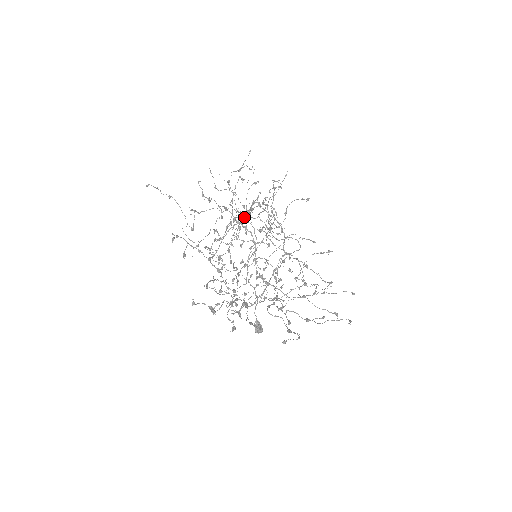
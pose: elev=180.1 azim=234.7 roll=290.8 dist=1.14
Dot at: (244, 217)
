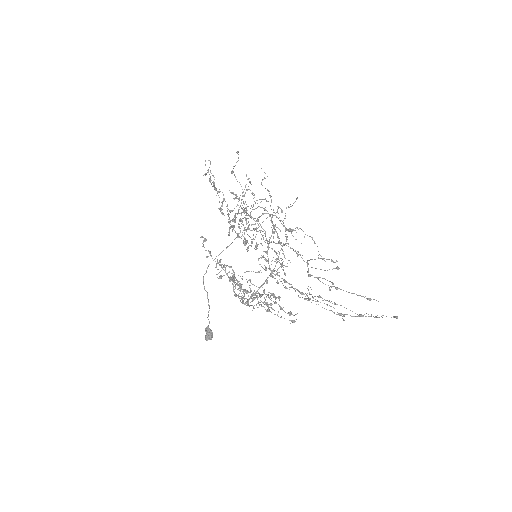
Dot at: (252, 217)
